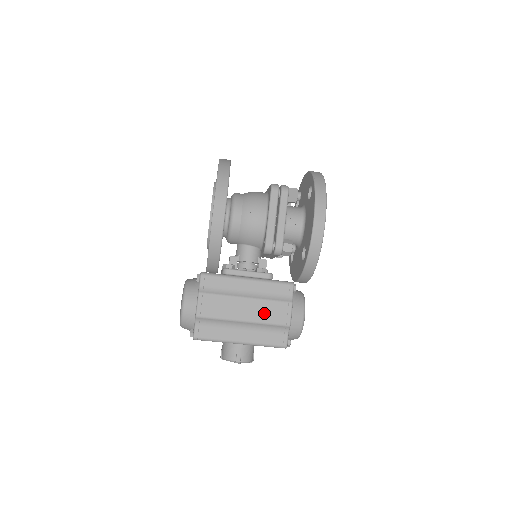
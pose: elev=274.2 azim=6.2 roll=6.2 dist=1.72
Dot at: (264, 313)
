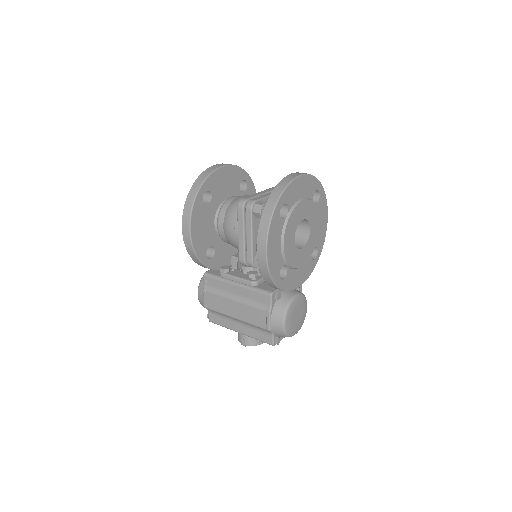
Dot at: (249, 316)
